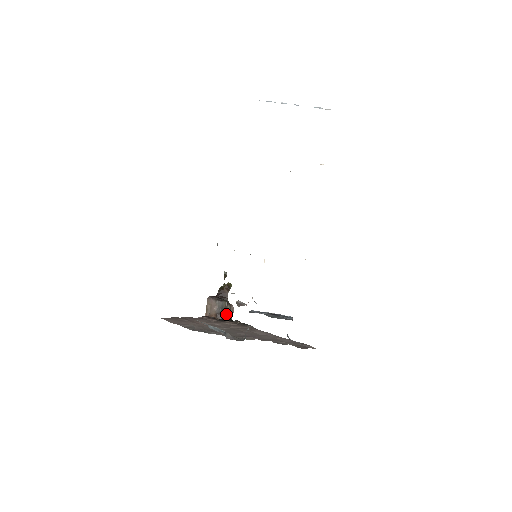
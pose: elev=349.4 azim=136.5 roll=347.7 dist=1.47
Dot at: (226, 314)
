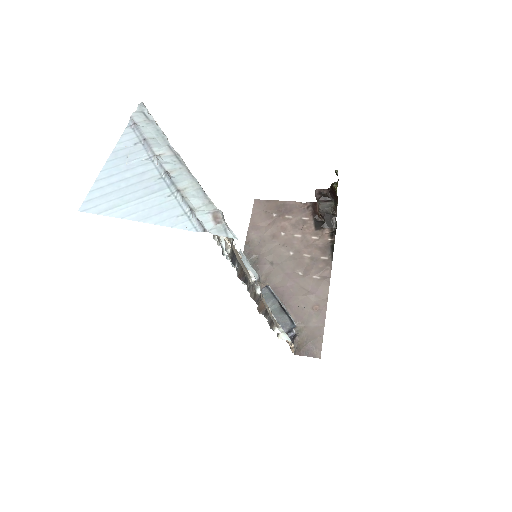
Dot at: (333, 215)
